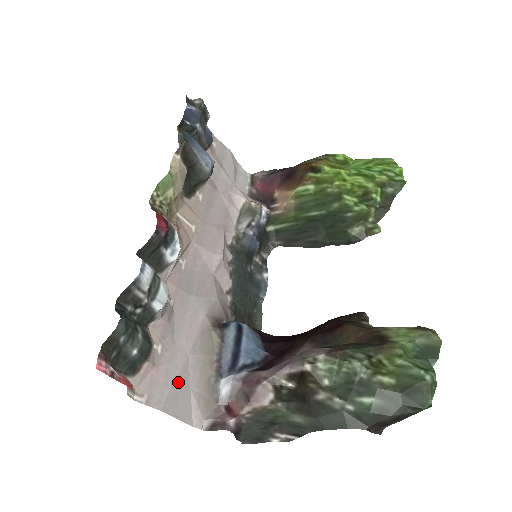
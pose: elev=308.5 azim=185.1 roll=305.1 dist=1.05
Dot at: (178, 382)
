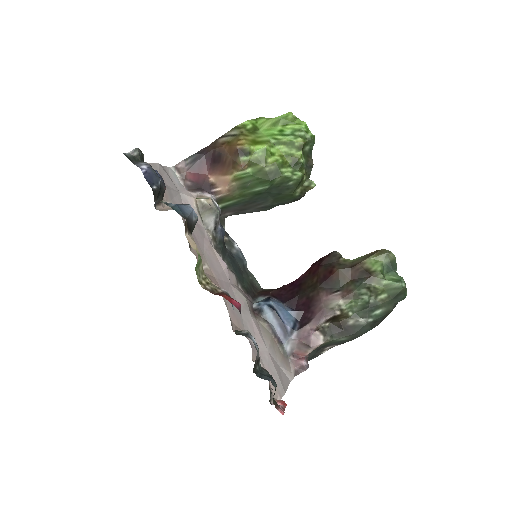
Dot at: (277, 370)
